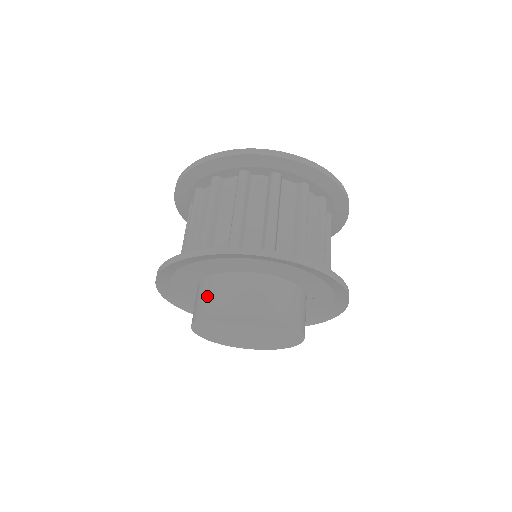
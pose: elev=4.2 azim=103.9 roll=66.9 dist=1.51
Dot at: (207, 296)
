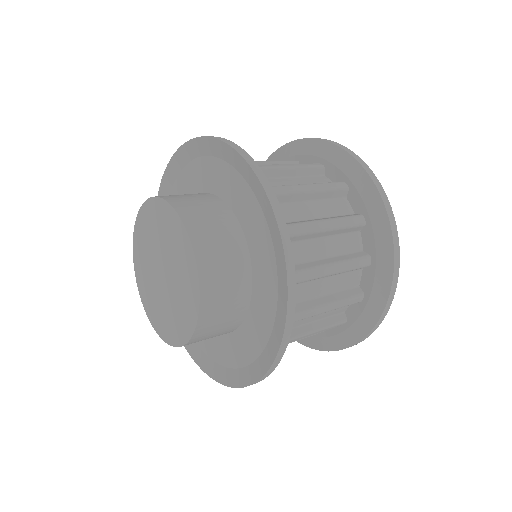
Dot at: occluded
